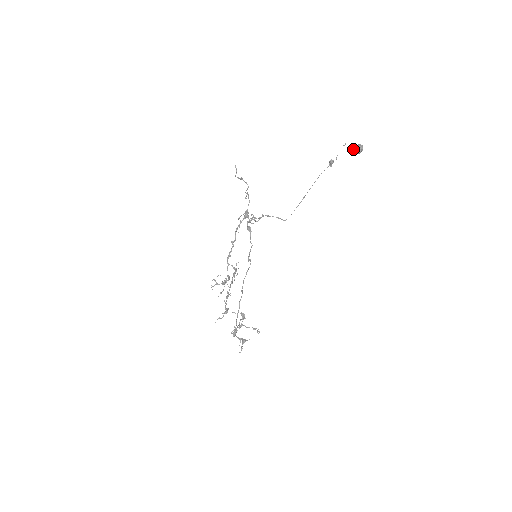
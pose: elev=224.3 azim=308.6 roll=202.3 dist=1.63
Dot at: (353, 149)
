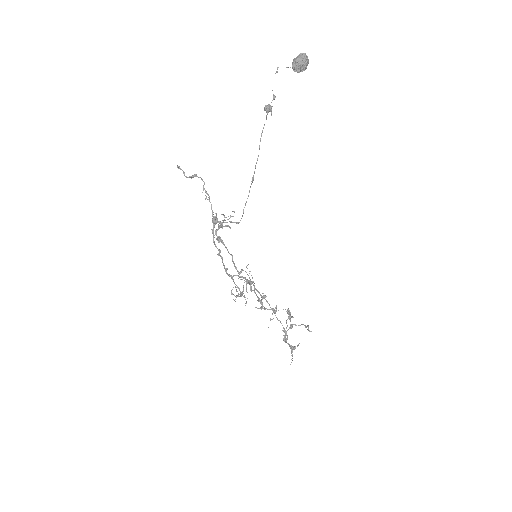
Dot at: (292, 68)
